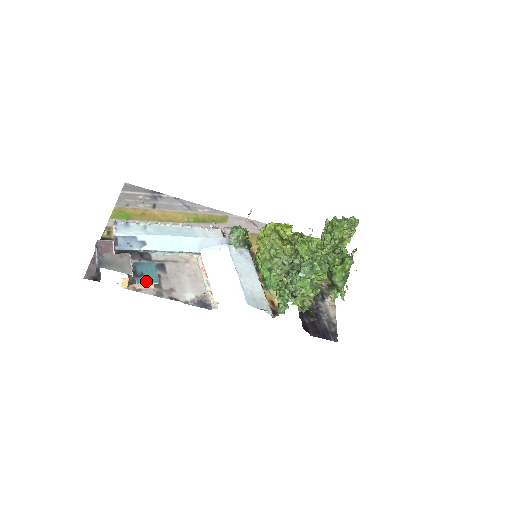
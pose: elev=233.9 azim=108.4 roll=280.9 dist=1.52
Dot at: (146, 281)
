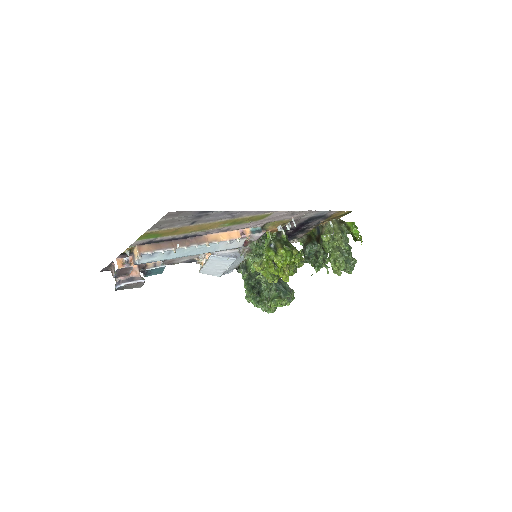
Dot at: occluded
